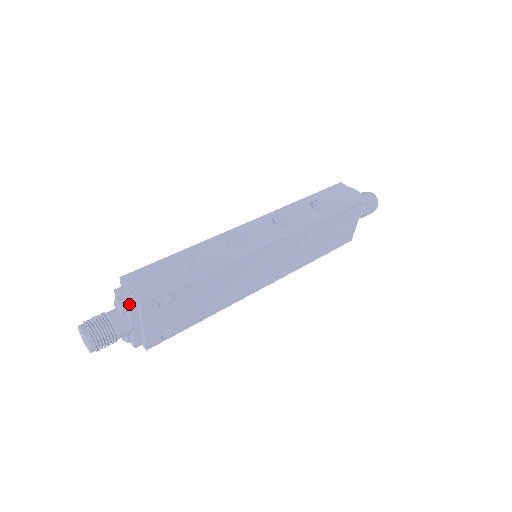
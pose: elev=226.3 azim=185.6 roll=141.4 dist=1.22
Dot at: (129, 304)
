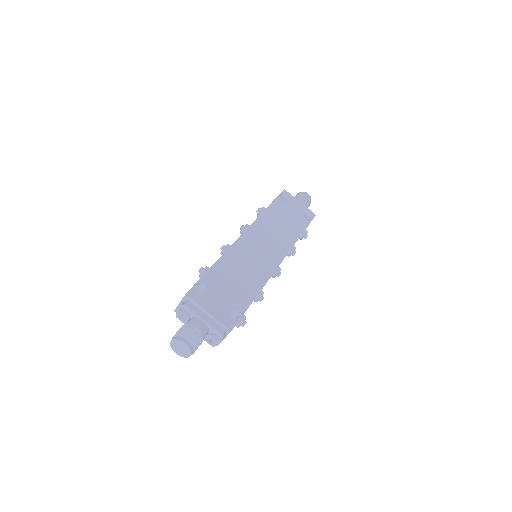
Dot at: (183, 304)
